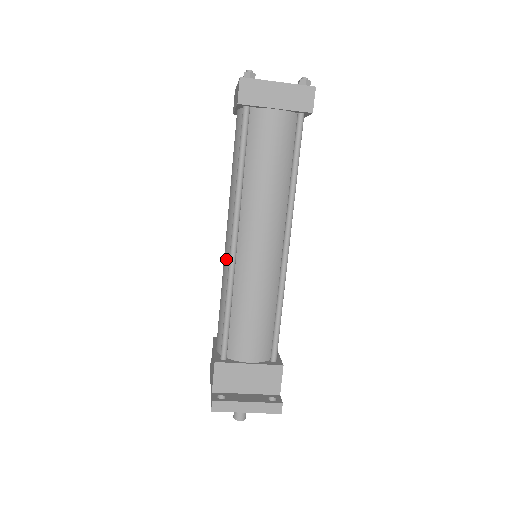
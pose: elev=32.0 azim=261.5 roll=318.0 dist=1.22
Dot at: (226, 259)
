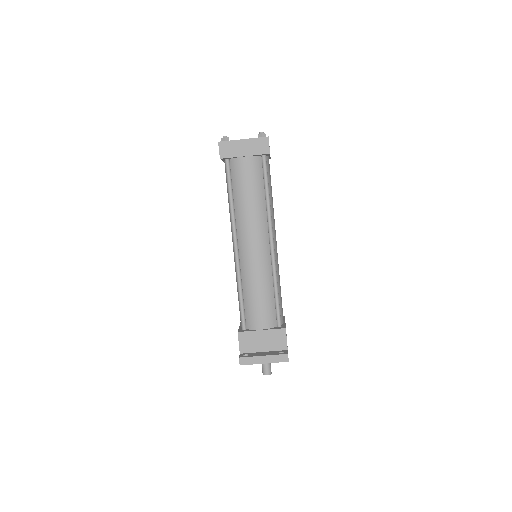
Dot at: occluded
